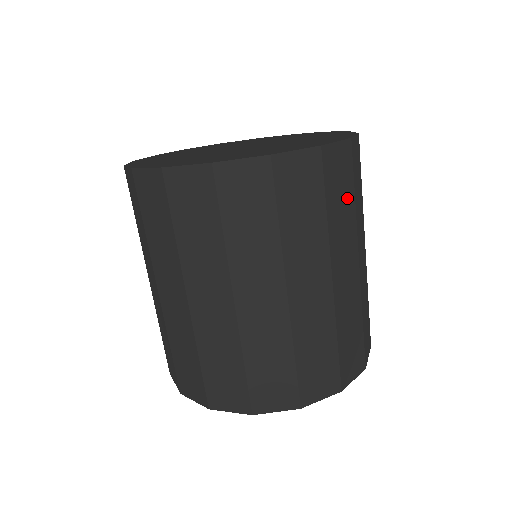
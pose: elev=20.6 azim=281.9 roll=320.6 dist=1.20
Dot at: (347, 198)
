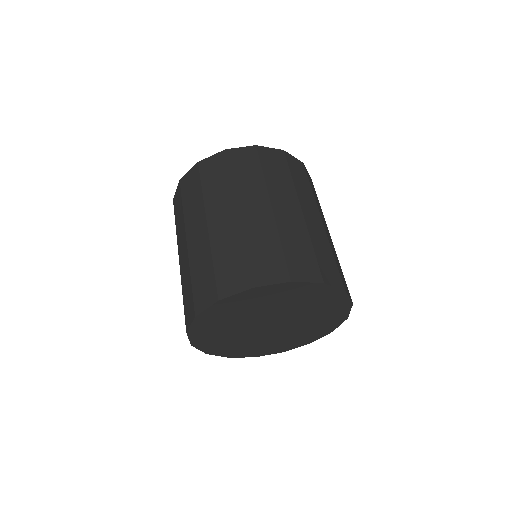
Dot at: occluded
